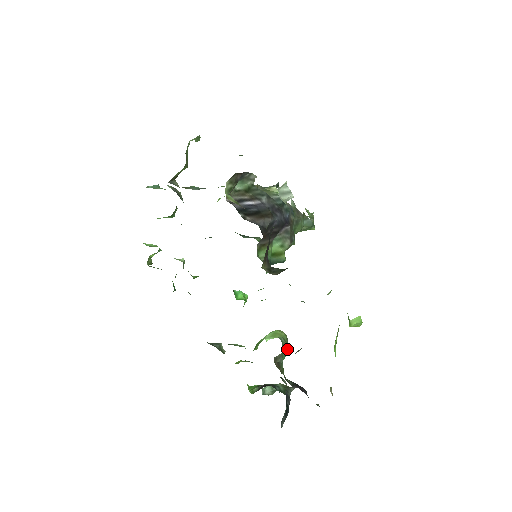
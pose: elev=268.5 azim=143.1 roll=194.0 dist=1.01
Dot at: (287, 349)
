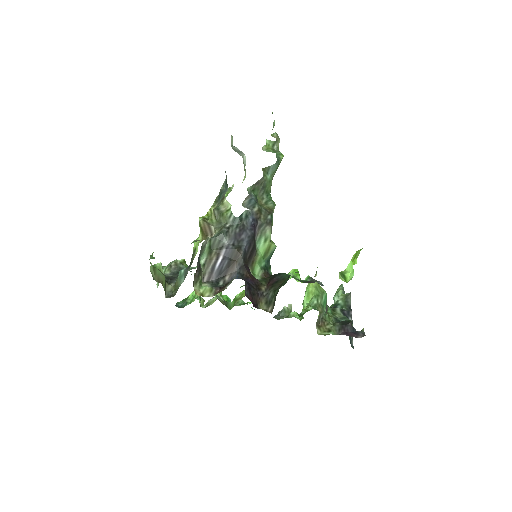
Dot at: (323, 296)
